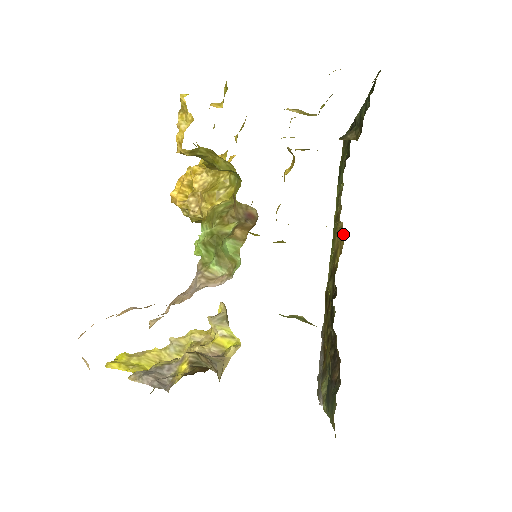
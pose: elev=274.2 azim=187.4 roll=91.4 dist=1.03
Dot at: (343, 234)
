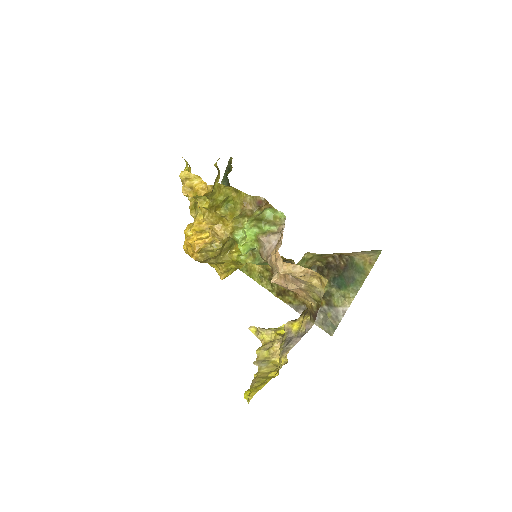
Dot at: occluded
